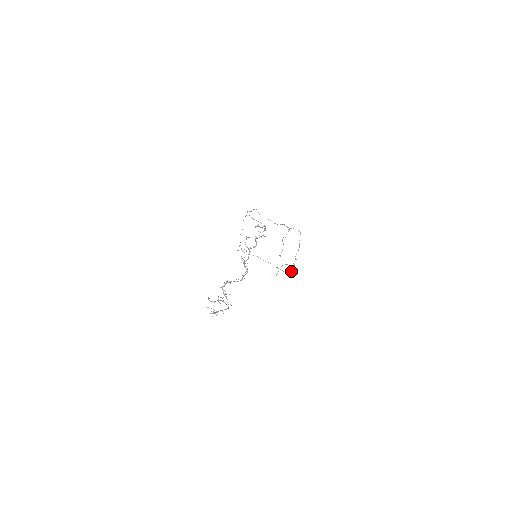
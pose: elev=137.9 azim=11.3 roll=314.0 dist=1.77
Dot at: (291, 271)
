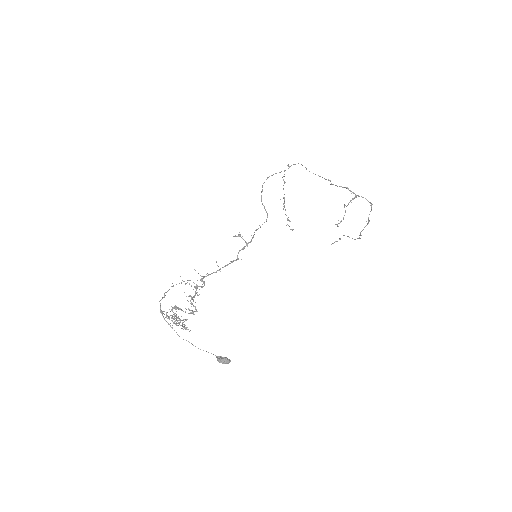
Dot at: (222, 360)
